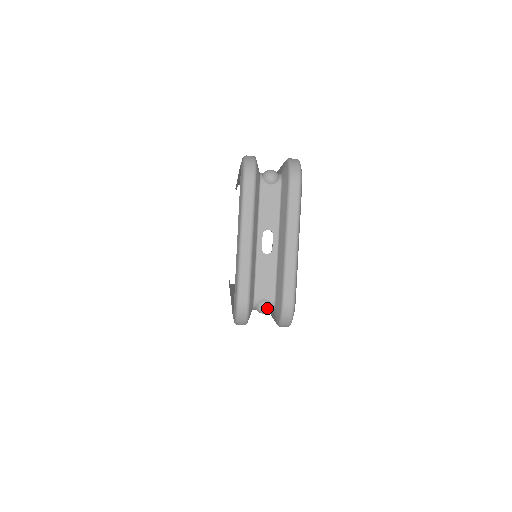
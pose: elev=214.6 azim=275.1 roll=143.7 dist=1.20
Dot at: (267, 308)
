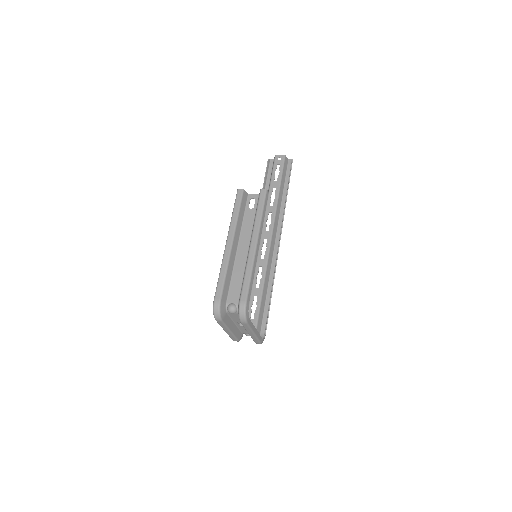
Dot at: occluded
